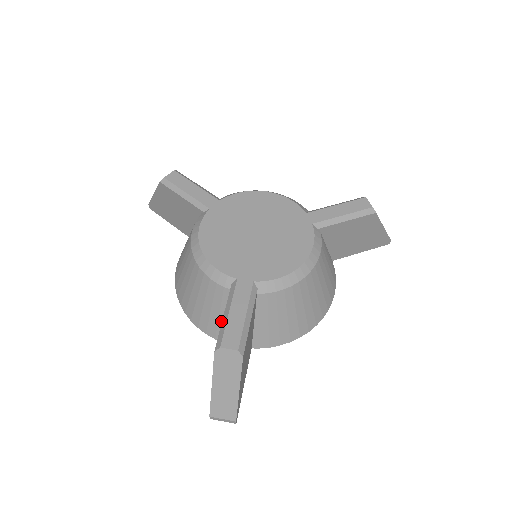
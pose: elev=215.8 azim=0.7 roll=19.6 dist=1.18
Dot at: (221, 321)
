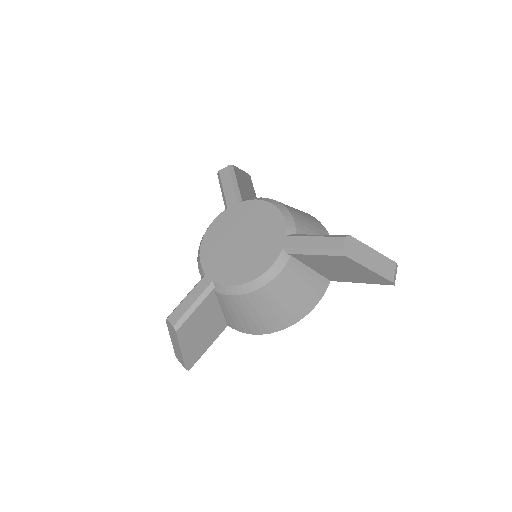
Dot at: occluded
